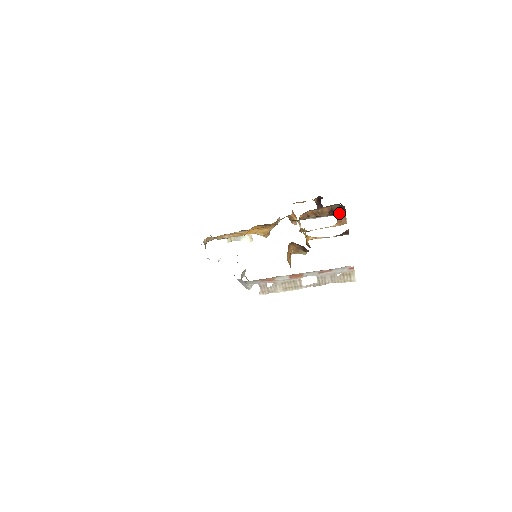
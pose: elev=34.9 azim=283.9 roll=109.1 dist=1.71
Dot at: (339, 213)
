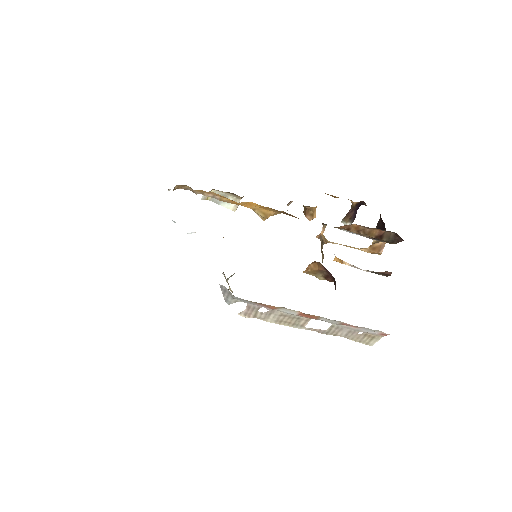
Dot at: (384, 241)
